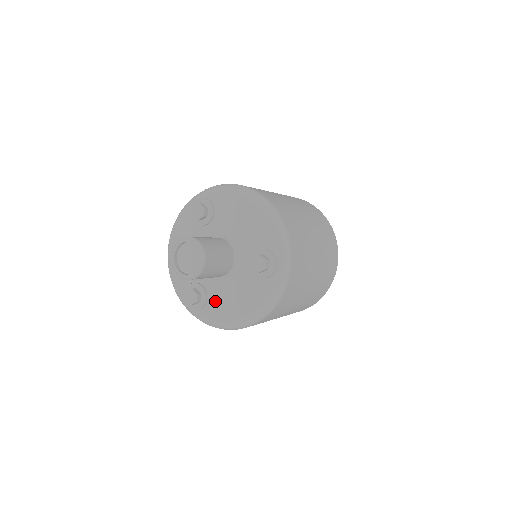
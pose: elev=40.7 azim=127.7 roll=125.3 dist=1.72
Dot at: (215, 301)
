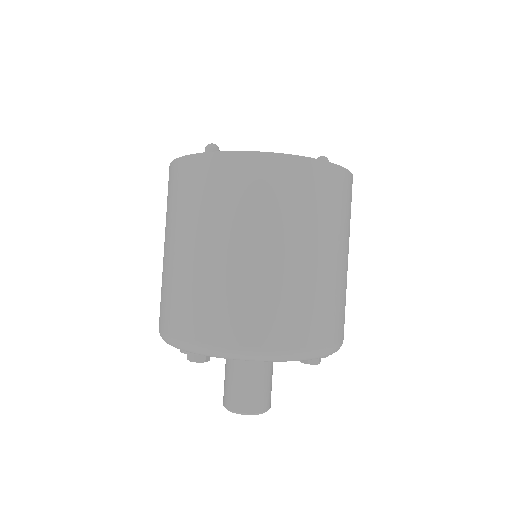
Dot at: occluded
